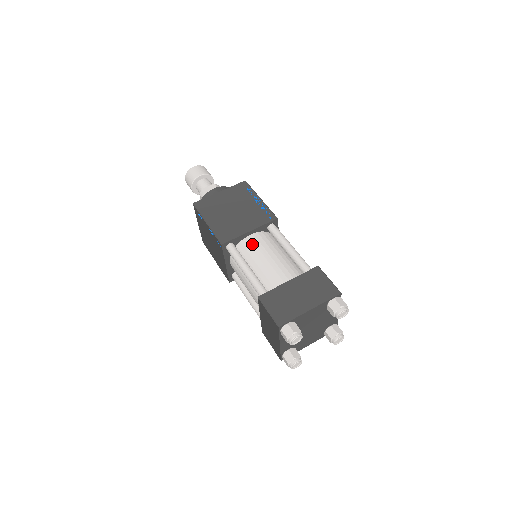
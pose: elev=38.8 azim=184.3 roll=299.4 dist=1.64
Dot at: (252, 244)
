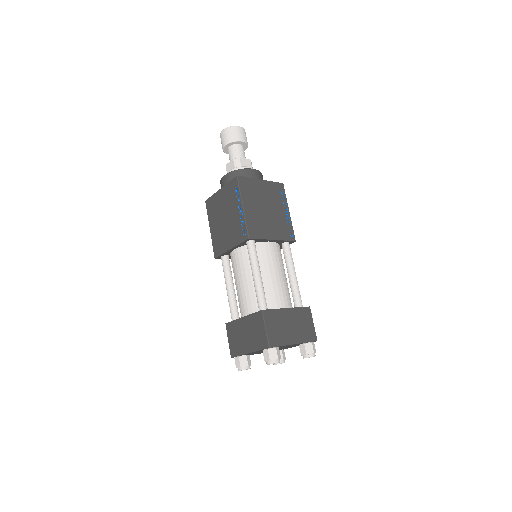
Dot at: (269, 252)
